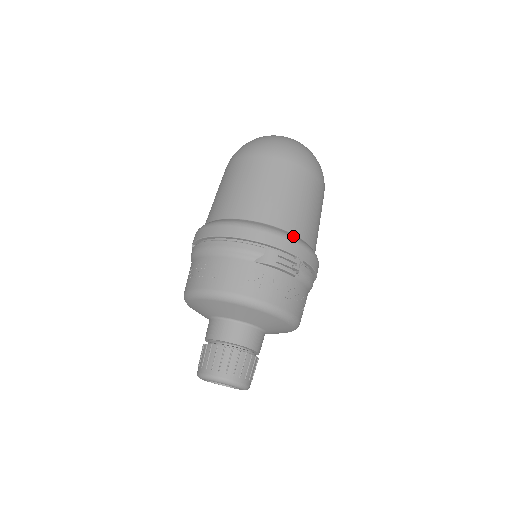
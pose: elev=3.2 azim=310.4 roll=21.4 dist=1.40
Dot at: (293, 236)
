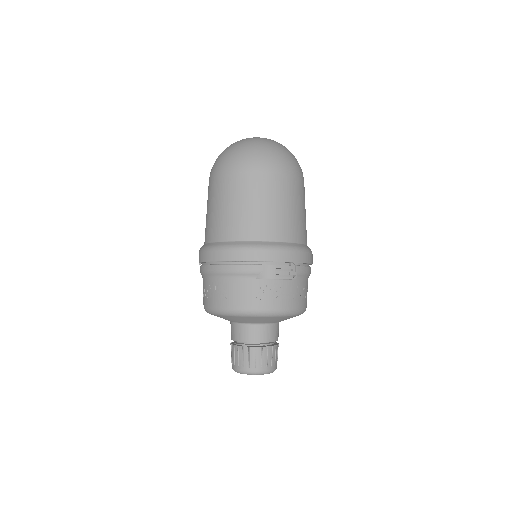
Dot at: (284, 245)
